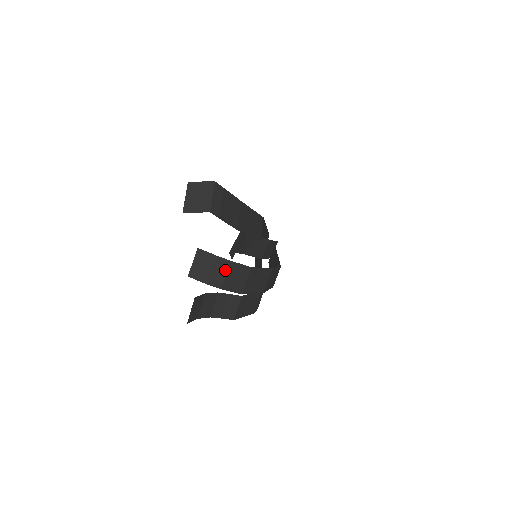
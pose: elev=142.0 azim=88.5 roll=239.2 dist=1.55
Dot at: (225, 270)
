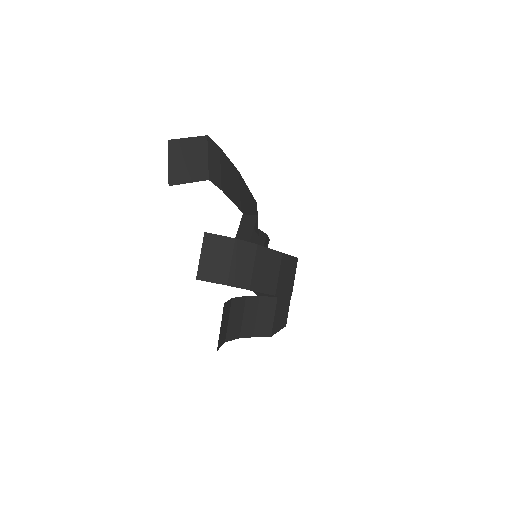
Dot at: (251, 259)
